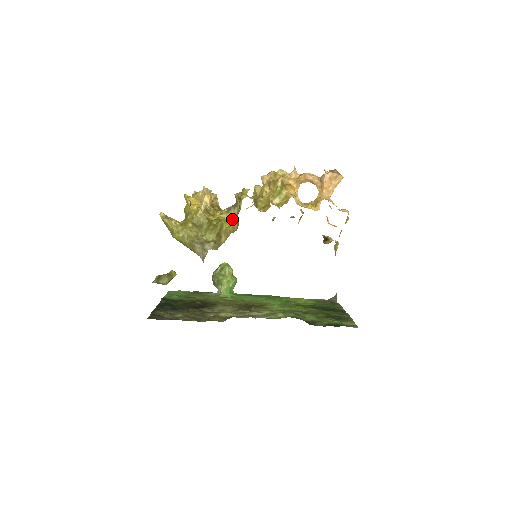
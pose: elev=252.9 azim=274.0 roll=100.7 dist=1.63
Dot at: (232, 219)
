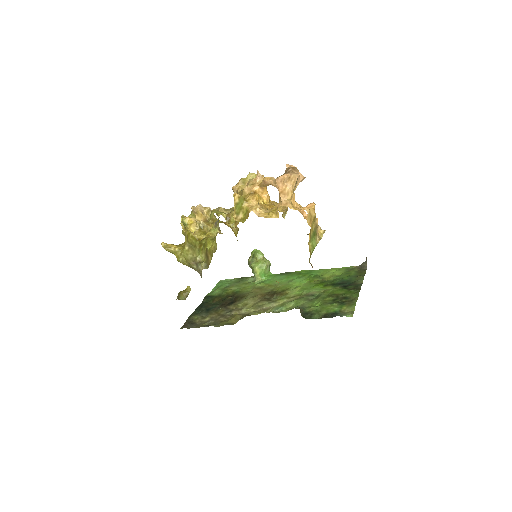
Dot at: (215, 237)
